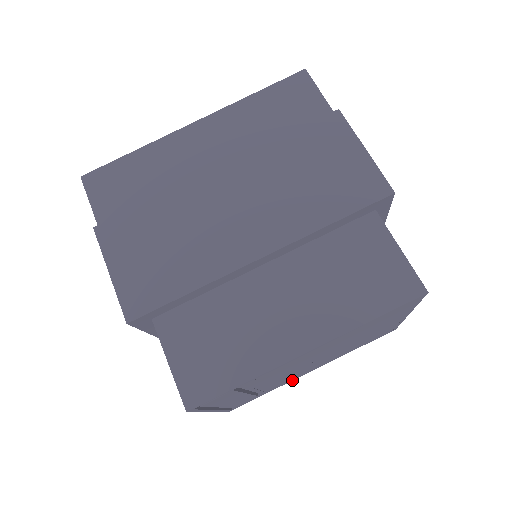
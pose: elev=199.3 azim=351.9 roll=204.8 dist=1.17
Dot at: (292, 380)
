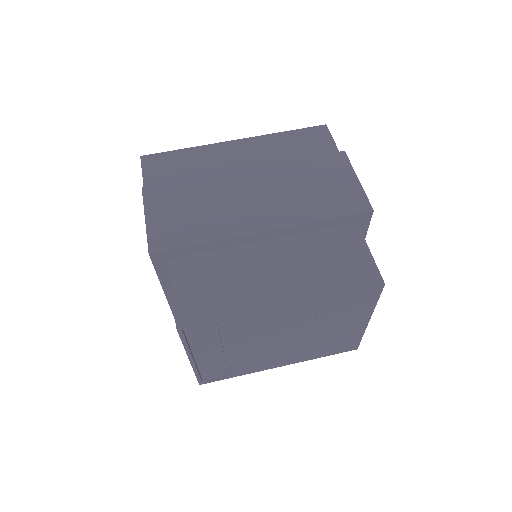
Dot at: (260, 370)
